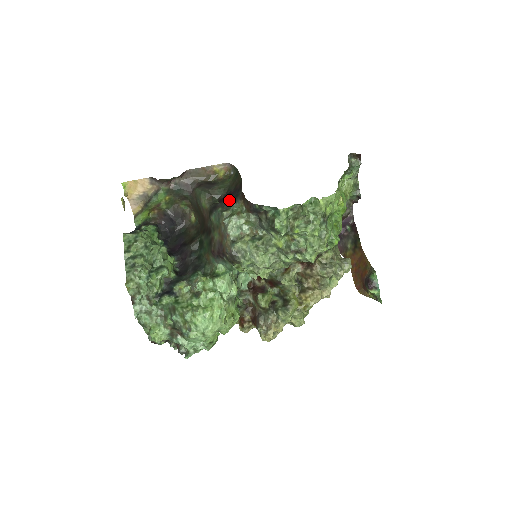
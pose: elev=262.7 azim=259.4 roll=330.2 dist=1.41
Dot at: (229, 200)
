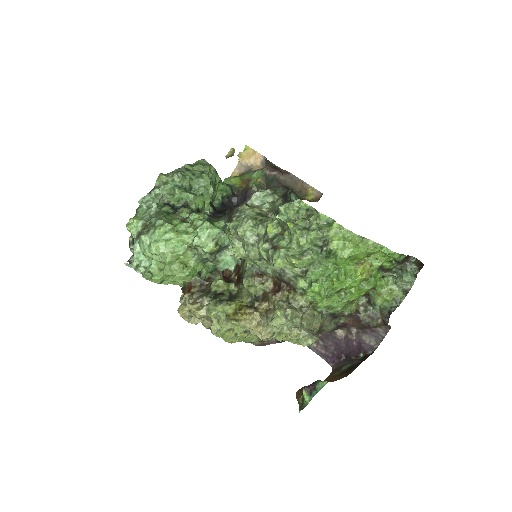
Dot at: occluded
